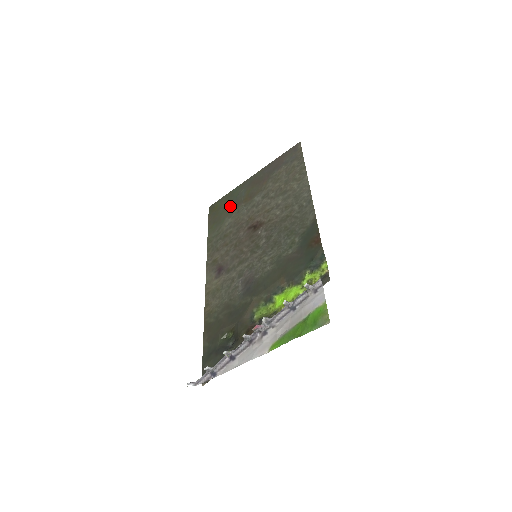
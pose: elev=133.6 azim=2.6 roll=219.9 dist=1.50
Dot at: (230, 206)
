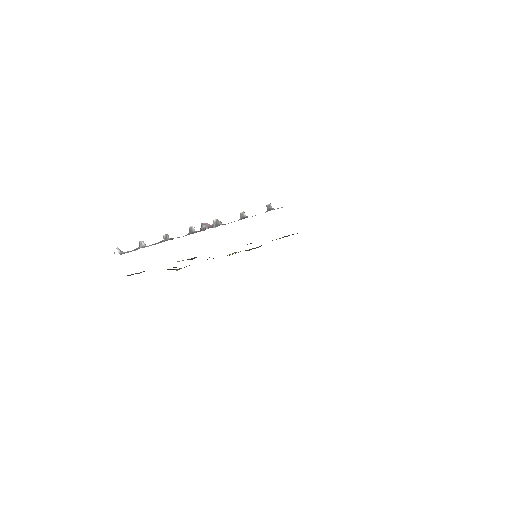
Dot at: occluded
